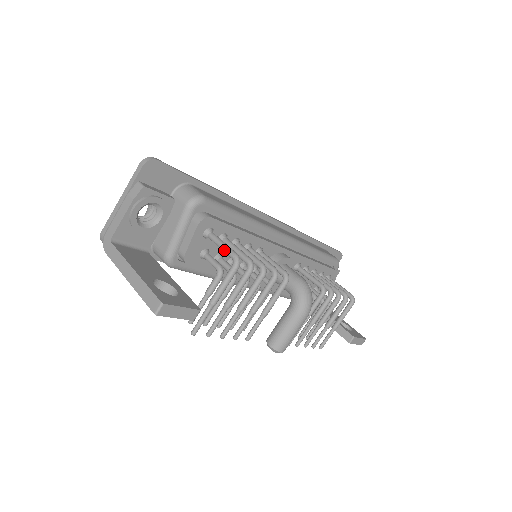
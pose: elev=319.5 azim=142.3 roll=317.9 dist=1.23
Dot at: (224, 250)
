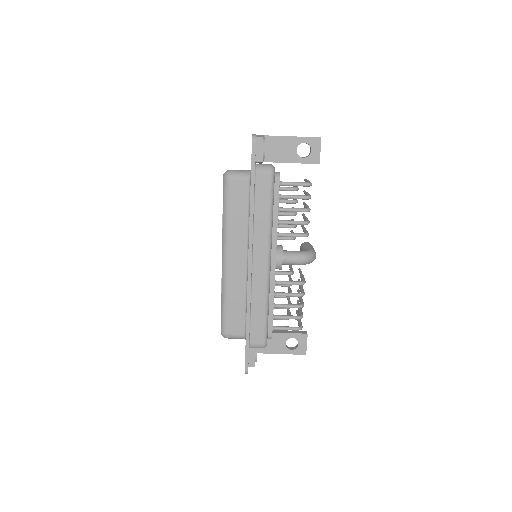
Dot at: occluded
